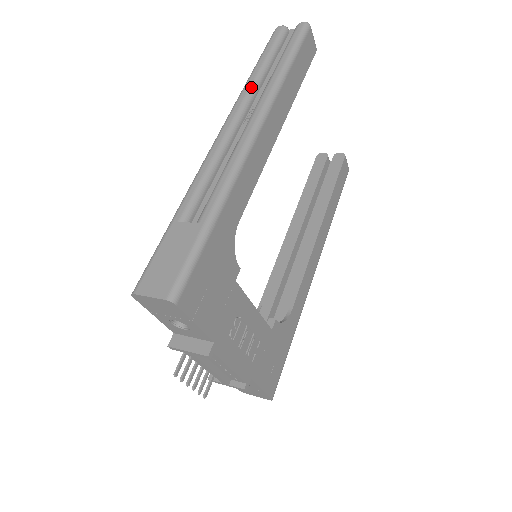
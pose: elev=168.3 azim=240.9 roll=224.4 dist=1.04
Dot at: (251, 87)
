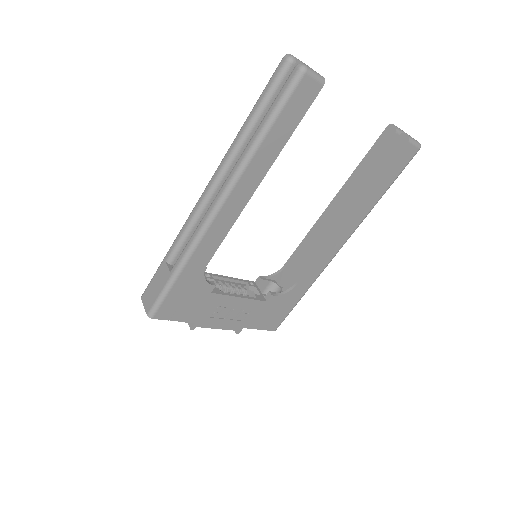
Dot at: (235, 147)
